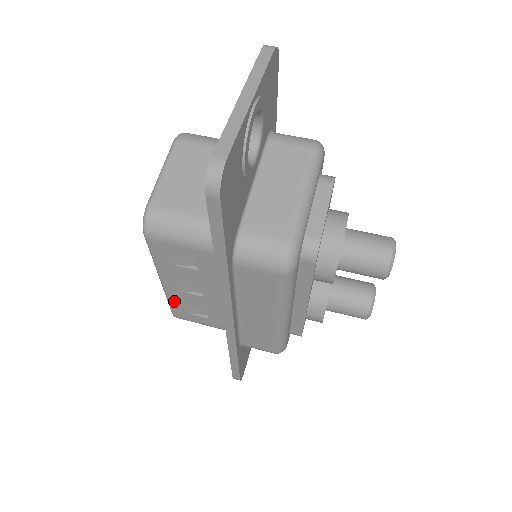
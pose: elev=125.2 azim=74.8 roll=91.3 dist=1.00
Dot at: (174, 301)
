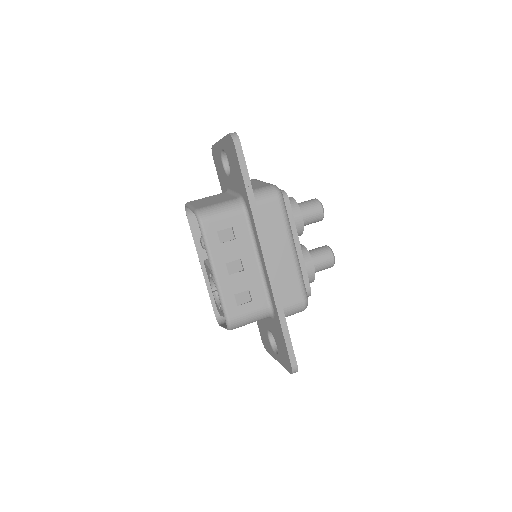
Dot at: (226, 294)
